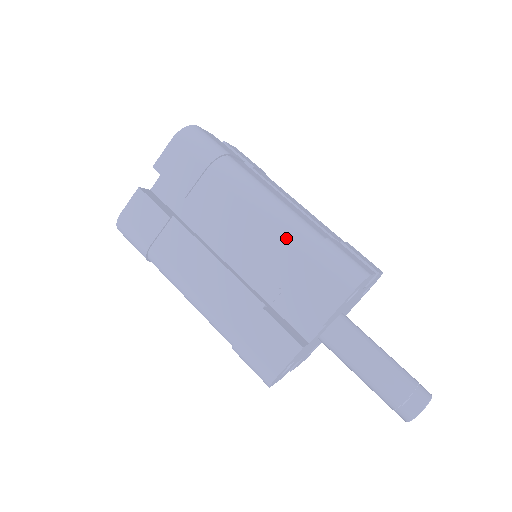
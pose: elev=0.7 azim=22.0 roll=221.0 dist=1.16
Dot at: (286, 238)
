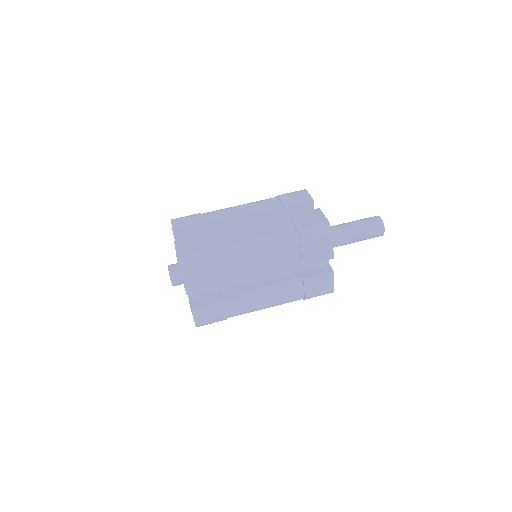
Dot at: (264, 201)
